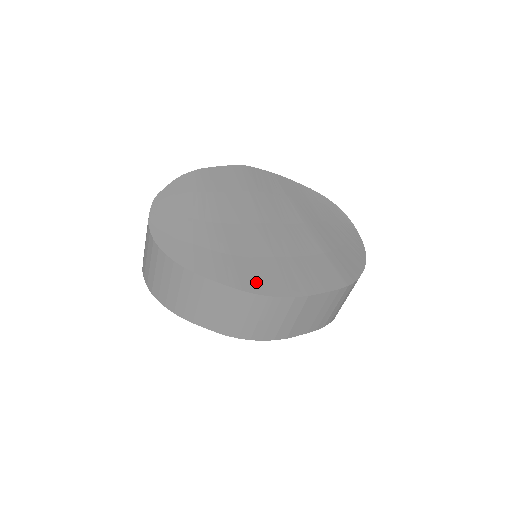
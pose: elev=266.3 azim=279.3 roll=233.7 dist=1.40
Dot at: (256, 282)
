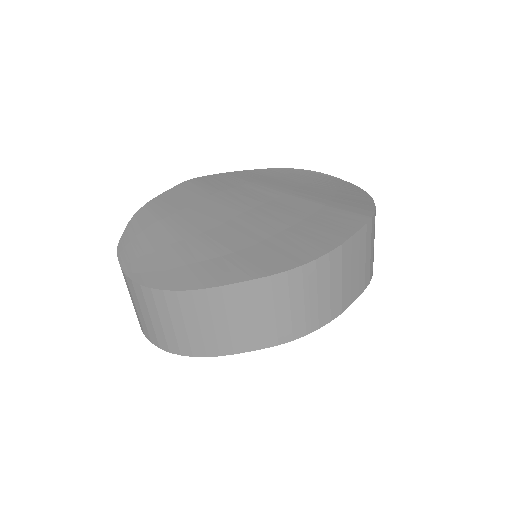
Dot at: (278, 261)
